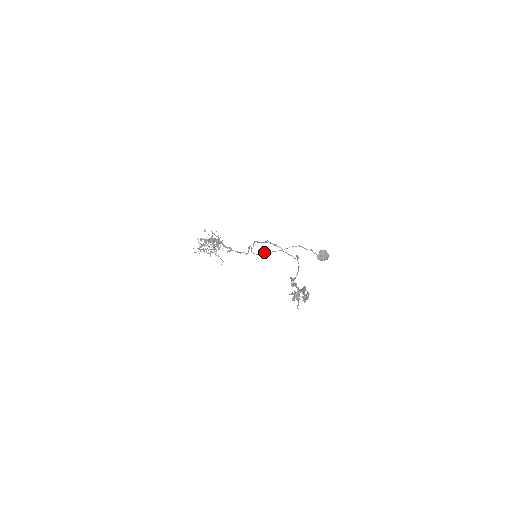
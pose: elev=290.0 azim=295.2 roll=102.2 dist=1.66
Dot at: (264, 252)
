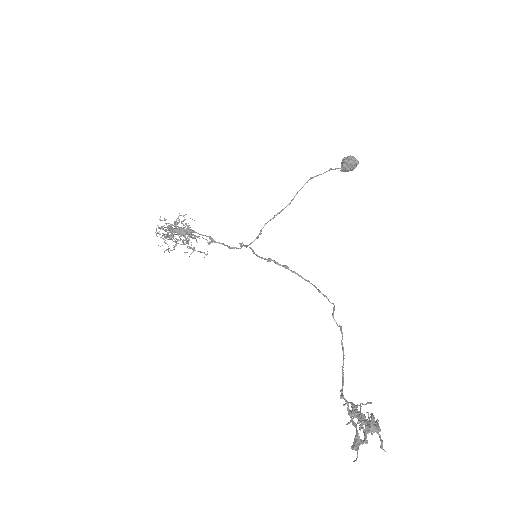
Dot at: occluded
